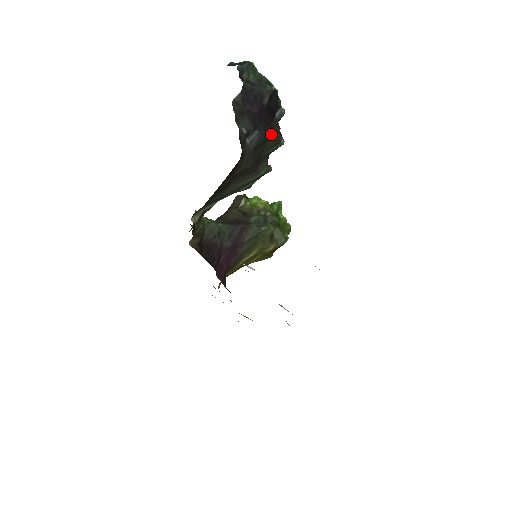
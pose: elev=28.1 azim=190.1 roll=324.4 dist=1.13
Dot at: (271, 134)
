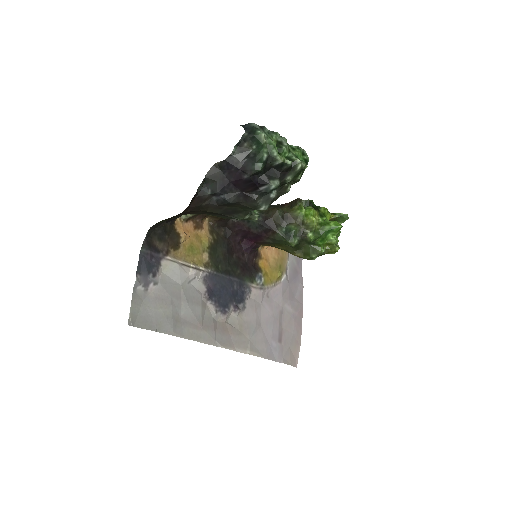
Dot at: (247, 200)
